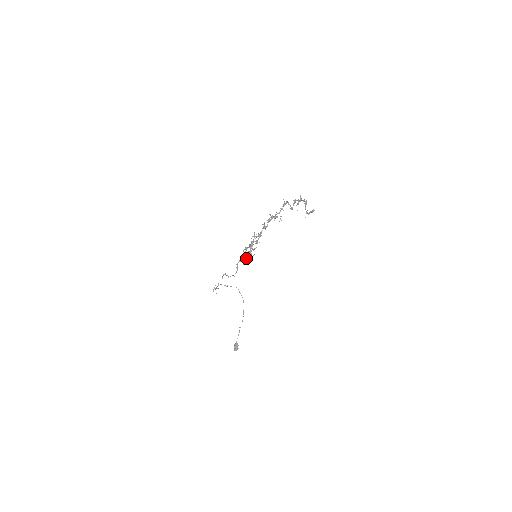
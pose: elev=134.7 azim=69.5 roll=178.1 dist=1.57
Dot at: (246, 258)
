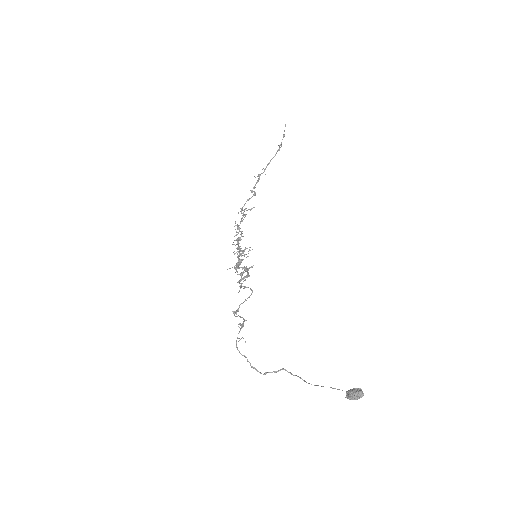
Dot at: (247, 268)
